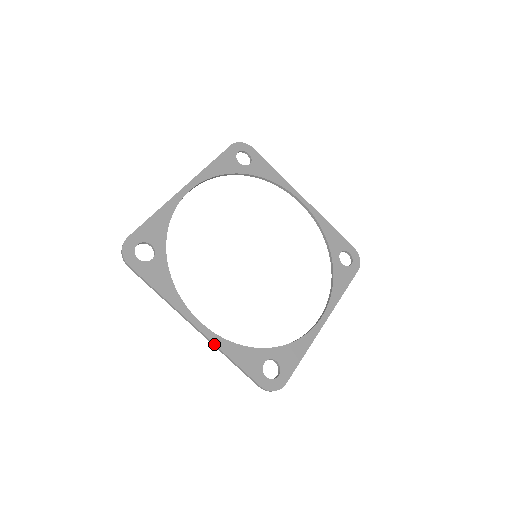
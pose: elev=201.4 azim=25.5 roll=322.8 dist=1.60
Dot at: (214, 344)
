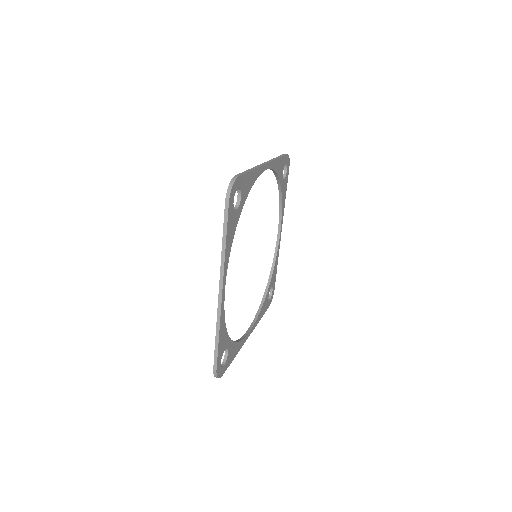
Dot at: occluded
